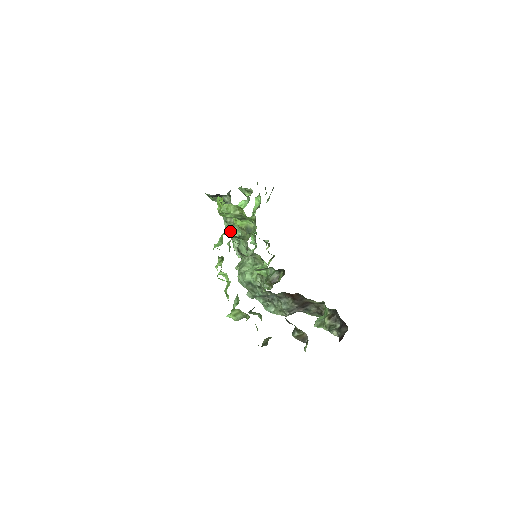
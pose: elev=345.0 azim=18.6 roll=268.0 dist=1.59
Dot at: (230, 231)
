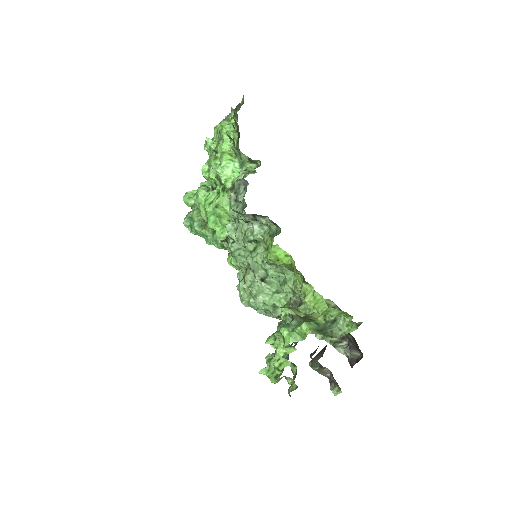
Dot at: (268, 272)
